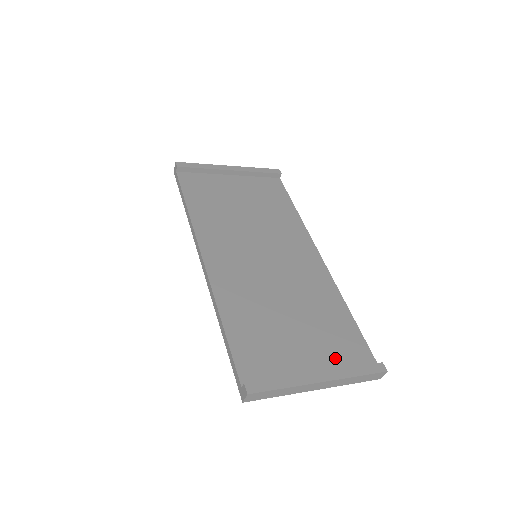
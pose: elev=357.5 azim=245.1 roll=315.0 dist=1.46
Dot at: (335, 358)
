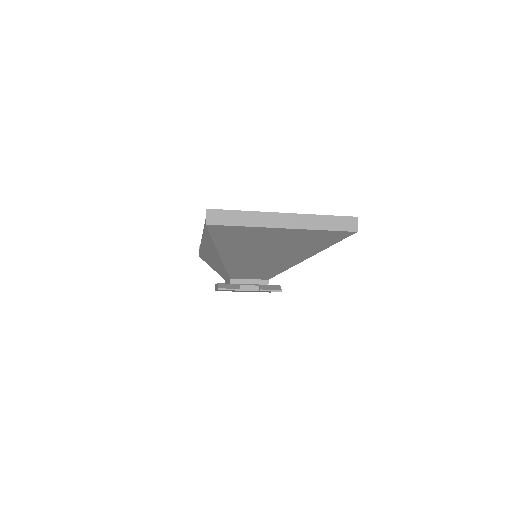
Dot at: occluded
